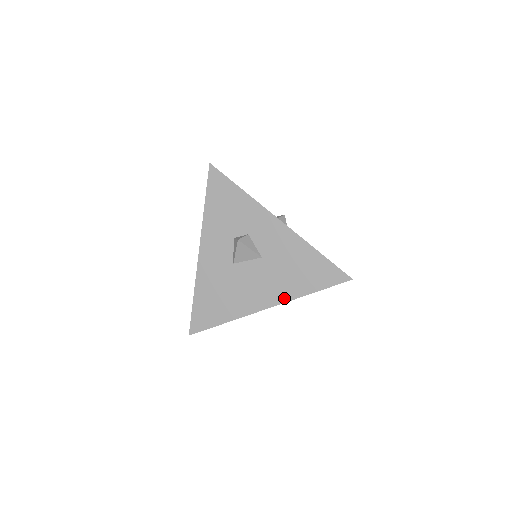
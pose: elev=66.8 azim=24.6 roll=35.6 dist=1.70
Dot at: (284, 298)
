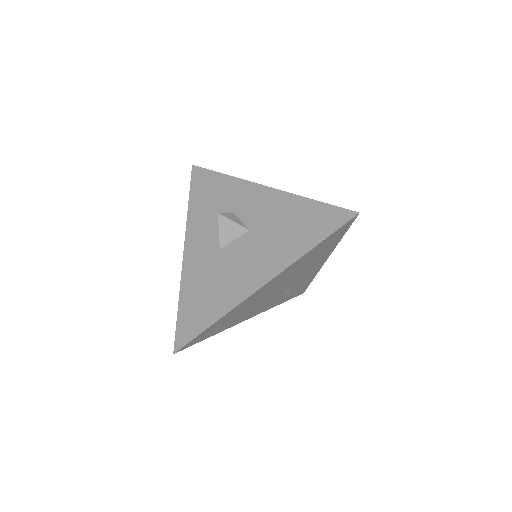
Dot at: (281, 266)
